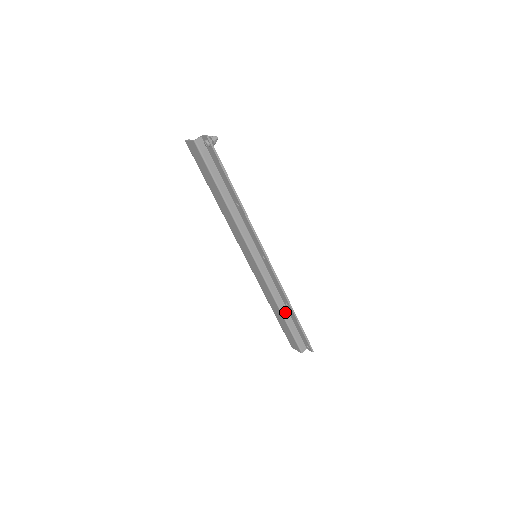
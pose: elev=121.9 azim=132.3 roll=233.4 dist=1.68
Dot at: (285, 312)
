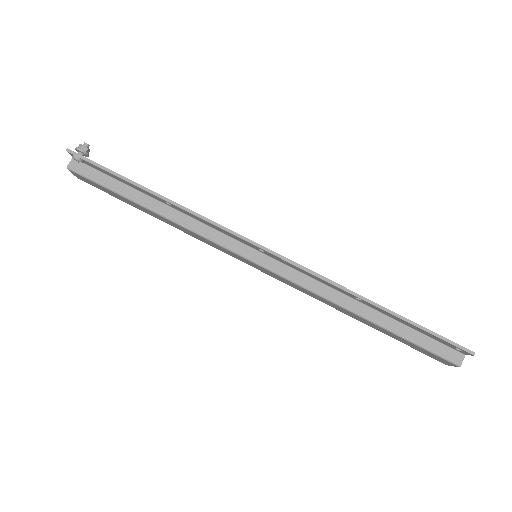
Dot at: (369, 313)
